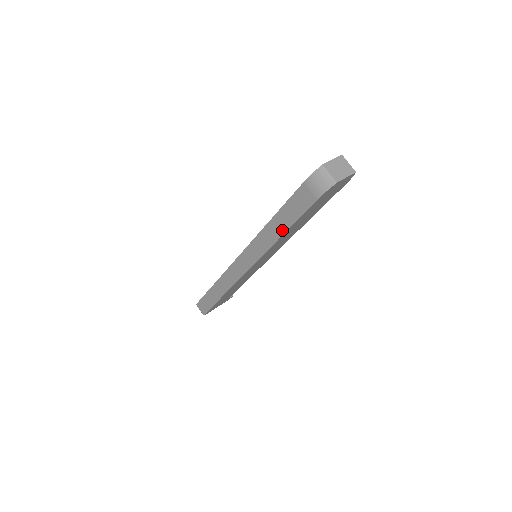
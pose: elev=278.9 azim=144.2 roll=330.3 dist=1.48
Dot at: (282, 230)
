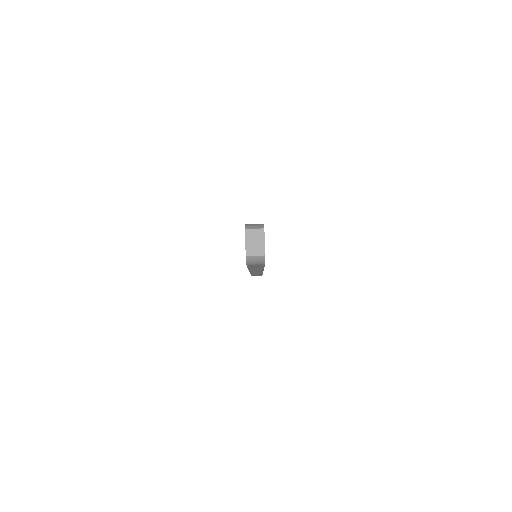
Dot at: occluded
